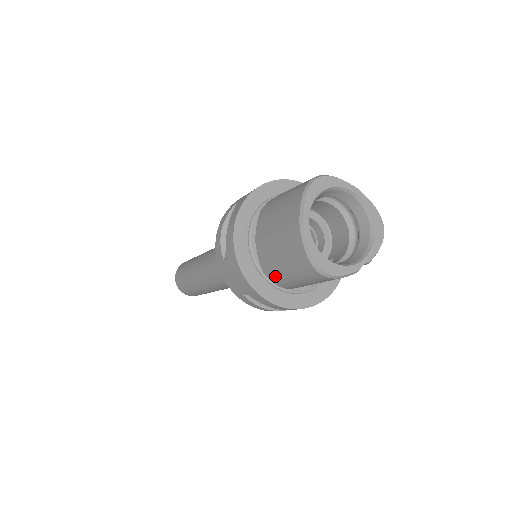
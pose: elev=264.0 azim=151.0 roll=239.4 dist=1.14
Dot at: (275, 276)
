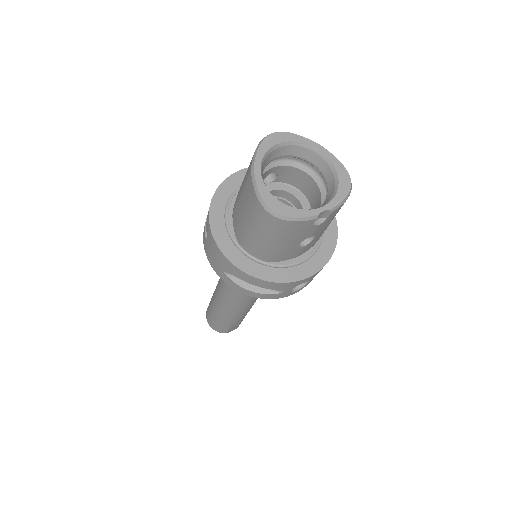
Dot at: (246, 242)
